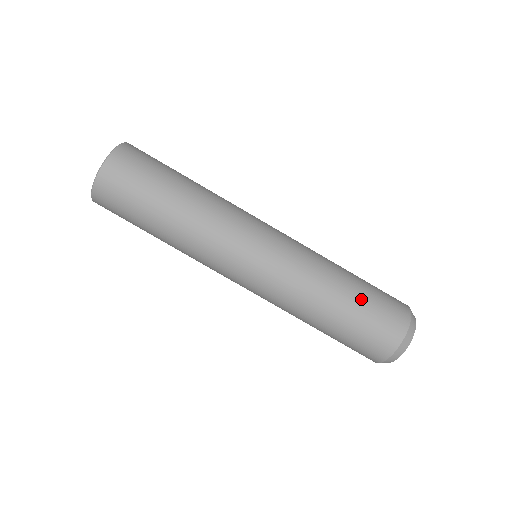
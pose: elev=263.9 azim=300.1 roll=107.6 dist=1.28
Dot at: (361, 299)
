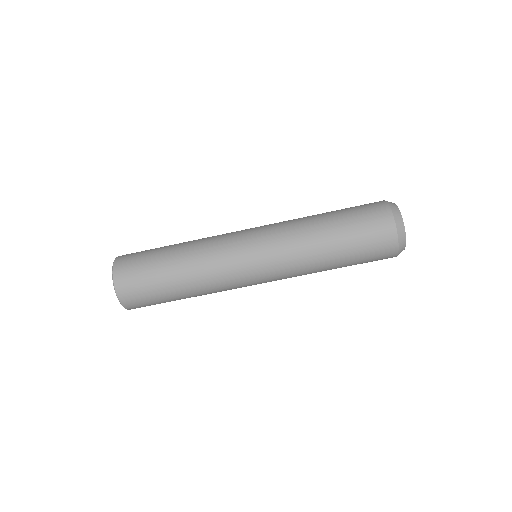
Dot at: (350, 253)
